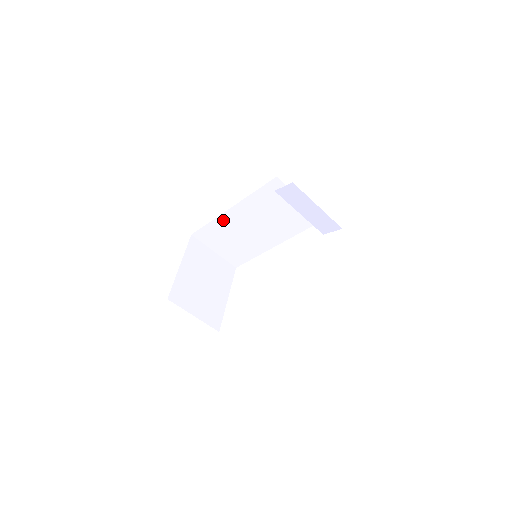
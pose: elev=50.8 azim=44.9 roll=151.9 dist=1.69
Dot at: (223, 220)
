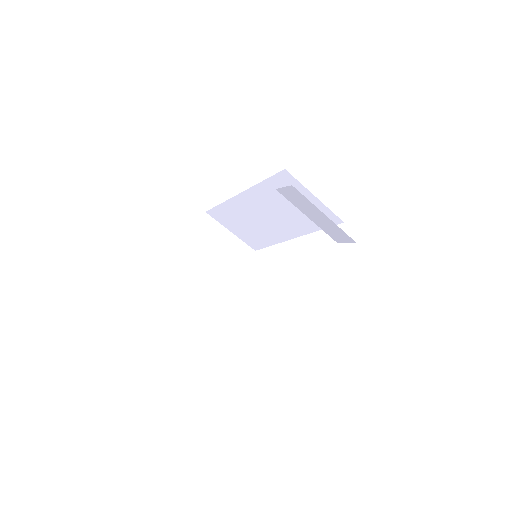
Dot at: (234, 204)
